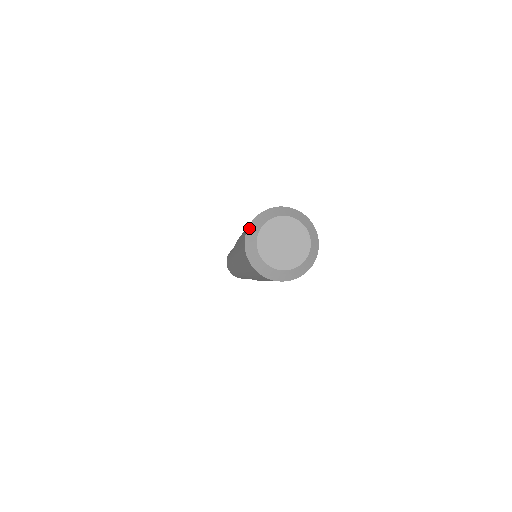
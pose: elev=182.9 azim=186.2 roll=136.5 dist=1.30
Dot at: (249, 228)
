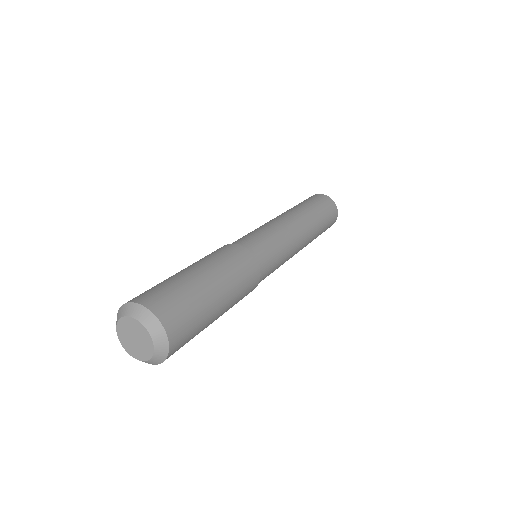
Dot at: occluded
